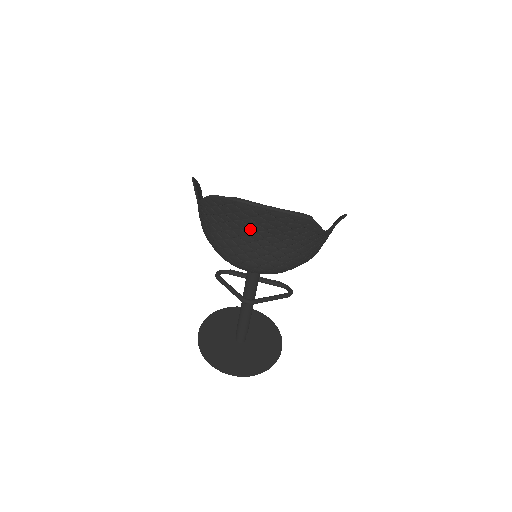
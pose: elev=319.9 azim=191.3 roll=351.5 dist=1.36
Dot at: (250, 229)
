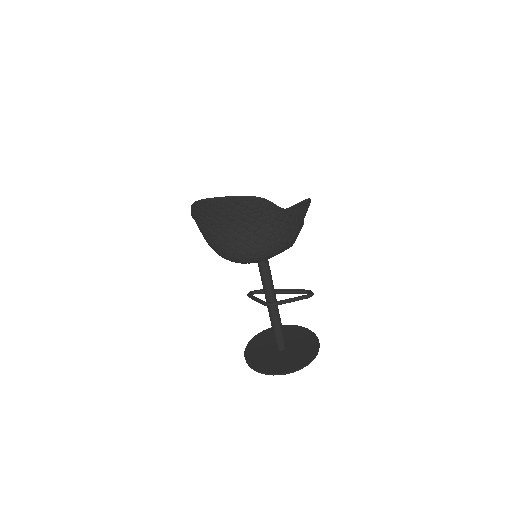
Dot at: (226, 221)
